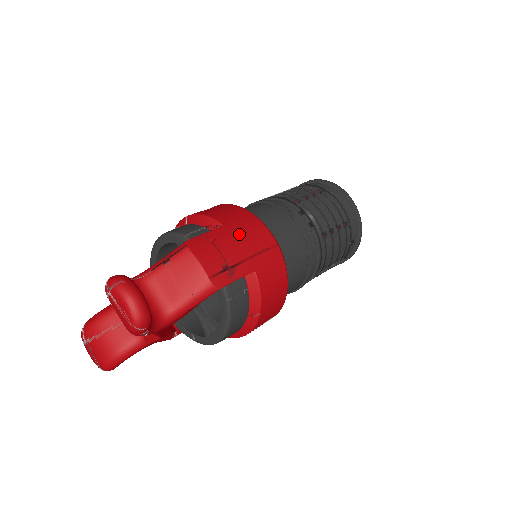
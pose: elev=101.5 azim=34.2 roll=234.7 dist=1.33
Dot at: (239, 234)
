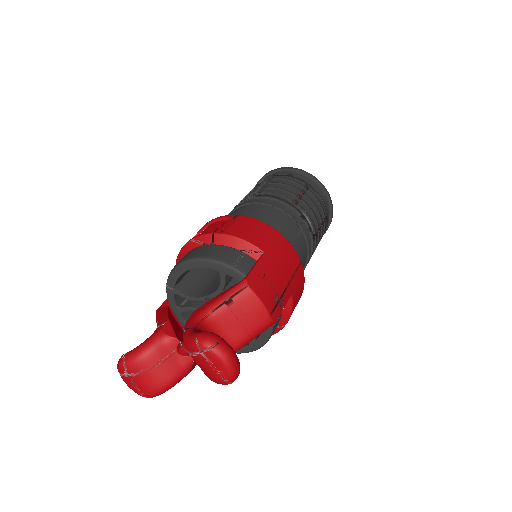
Dot at: (278, 260)
